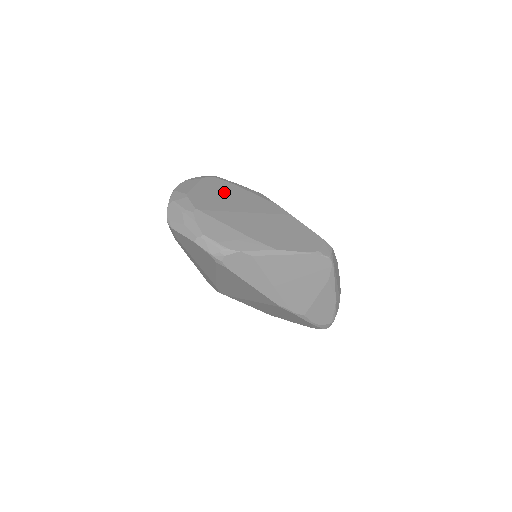
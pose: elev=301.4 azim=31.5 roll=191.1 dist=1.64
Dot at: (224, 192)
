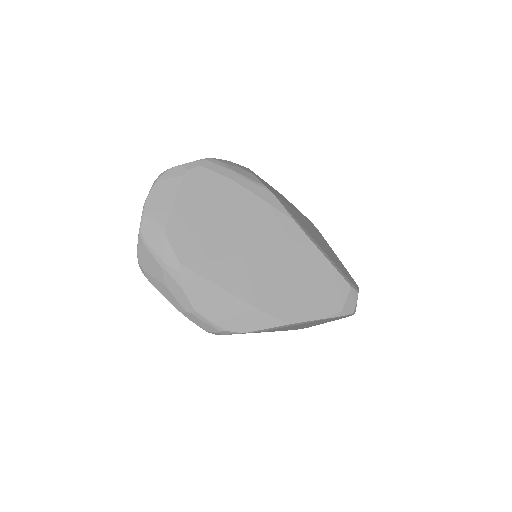
Dot at: (218, 207)
